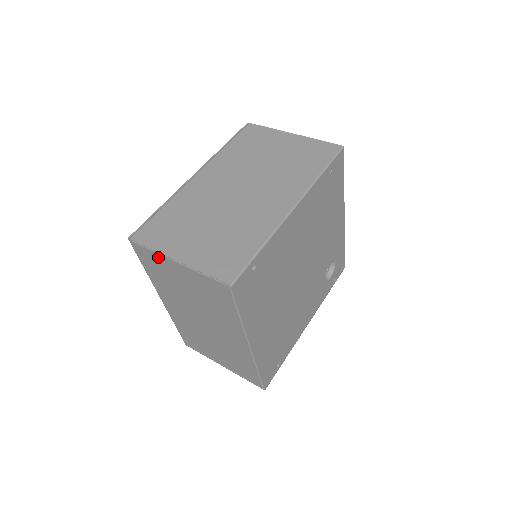
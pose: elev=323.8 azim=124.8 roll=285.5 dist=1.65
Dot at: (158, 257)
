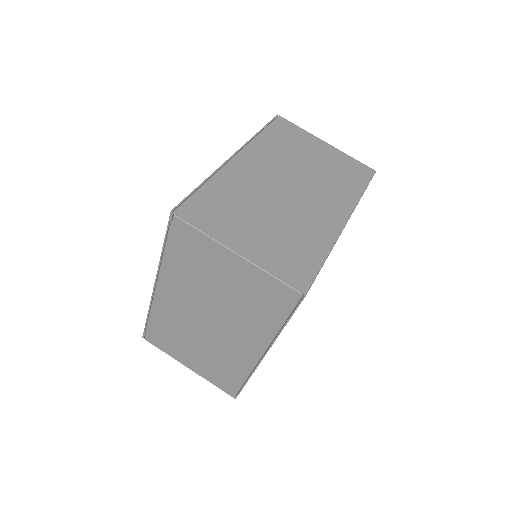
Dot at: (207, 242)
